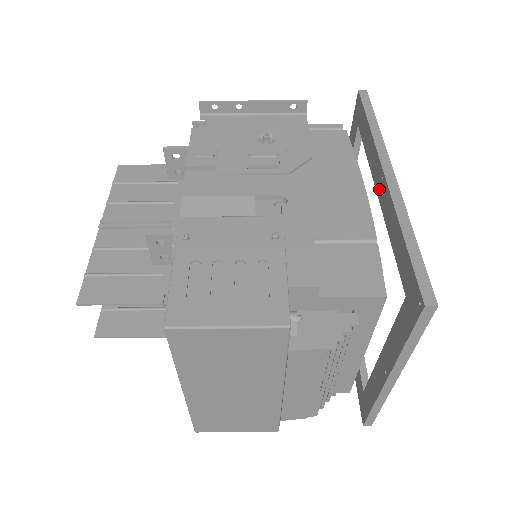
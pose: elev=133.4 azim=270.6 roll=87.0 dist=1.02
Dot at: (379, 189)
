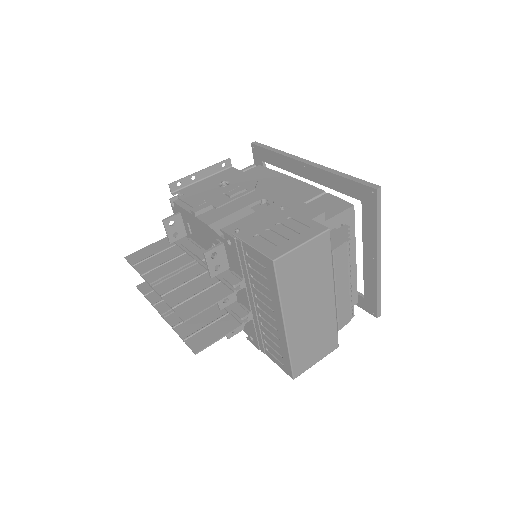
Dot at: (305, 174)
